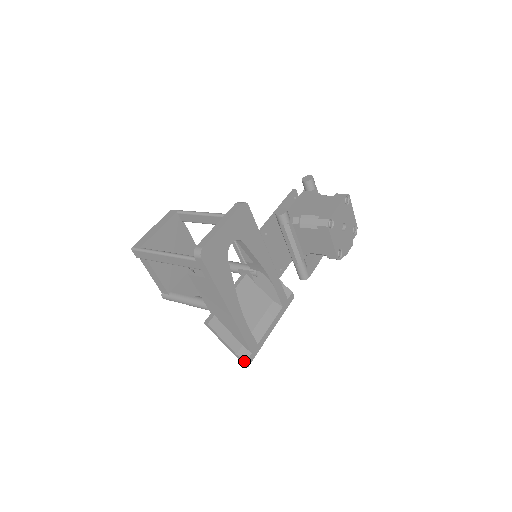
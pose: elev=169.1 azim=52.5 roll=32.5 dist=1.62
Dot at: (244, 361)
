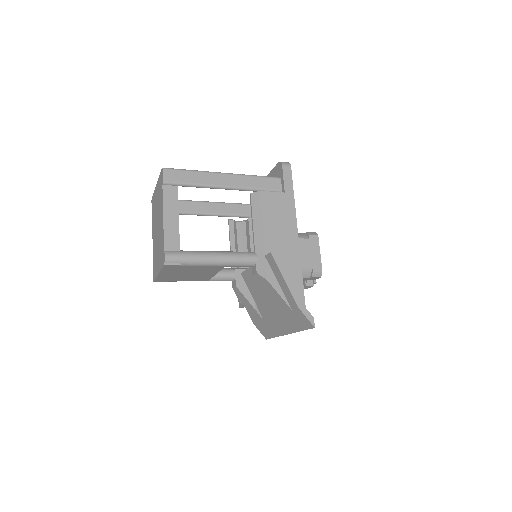
Dot at: (312, 316)
